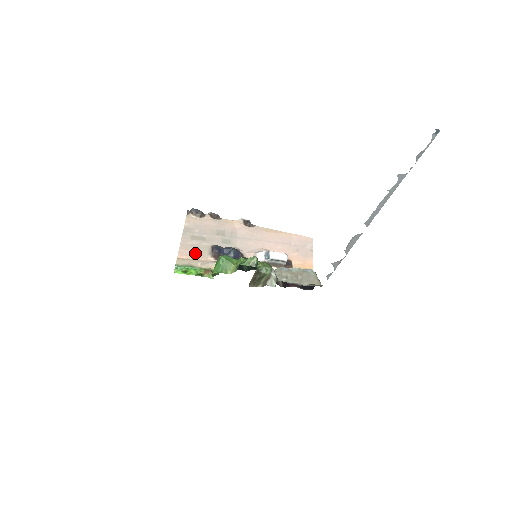
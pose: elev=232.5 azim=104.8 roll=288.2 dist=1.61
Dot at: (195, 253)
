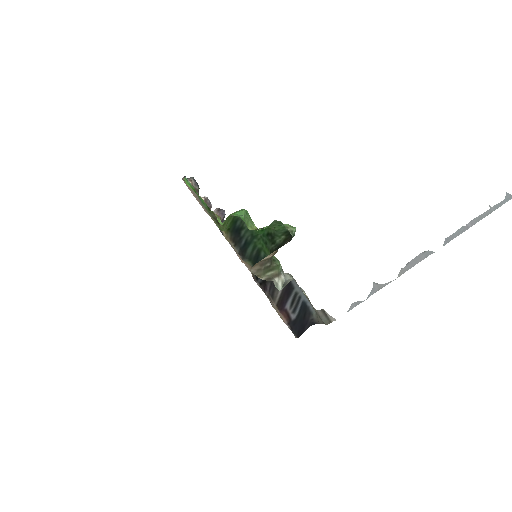
Dot at: occluded
